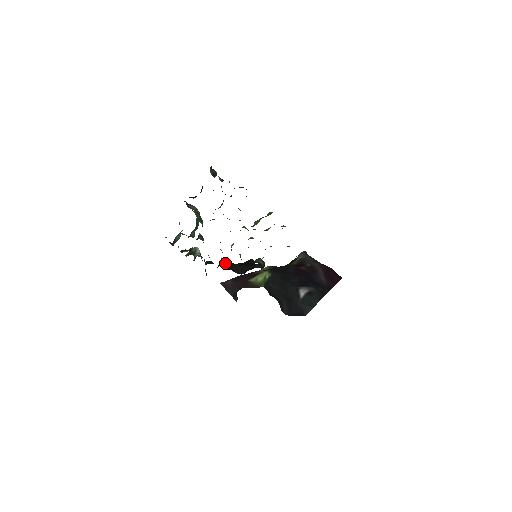
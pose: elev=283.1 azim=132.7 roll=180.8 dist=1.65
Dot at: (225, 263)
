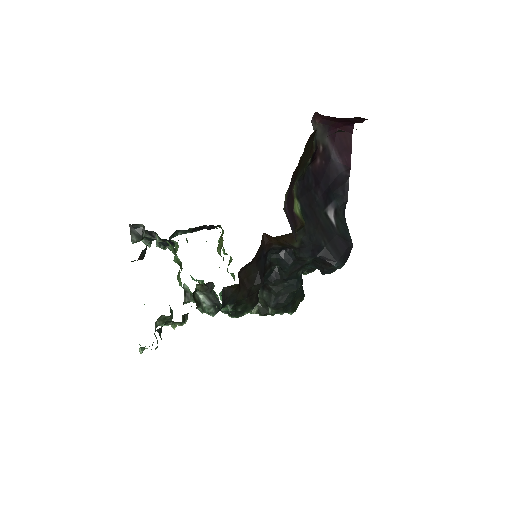
Dot at: (240, 278)
